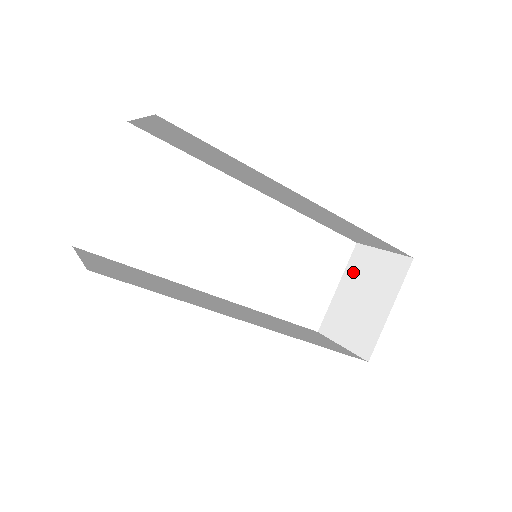
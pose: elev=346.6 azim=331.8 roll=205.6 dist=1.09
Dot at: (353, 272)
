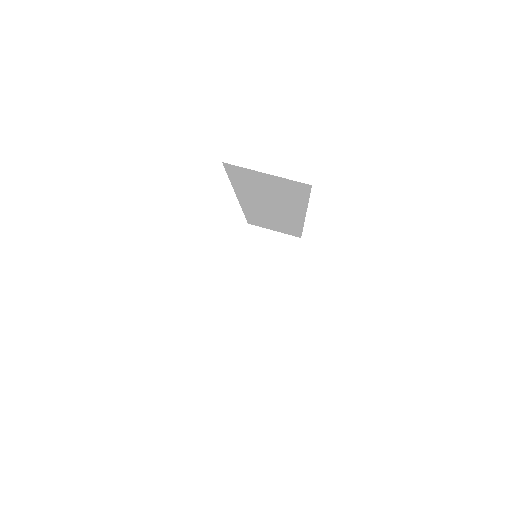
Dot at: (251, 247)
